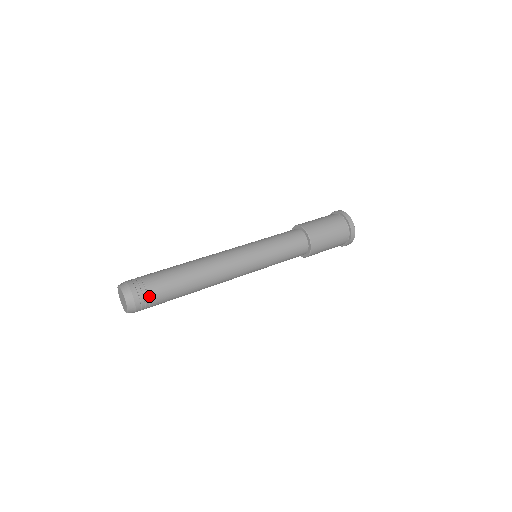
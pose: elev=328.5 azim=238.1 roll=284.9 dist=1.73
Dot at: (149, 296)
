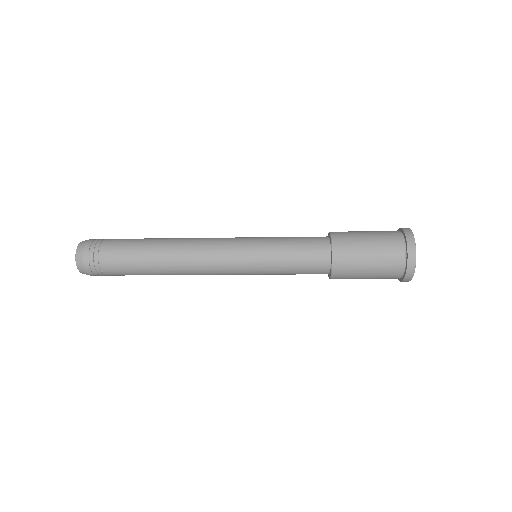
Dot at: (104, 240)
